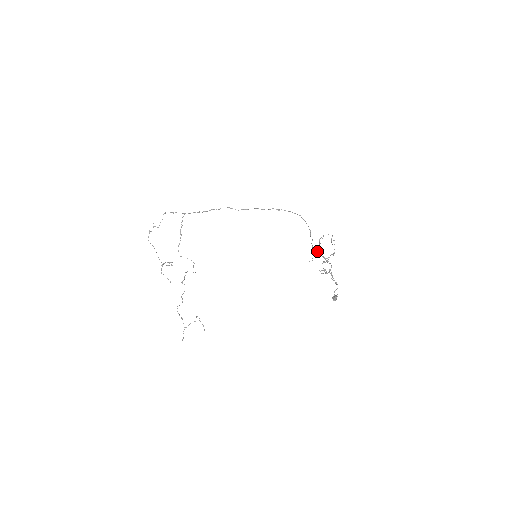
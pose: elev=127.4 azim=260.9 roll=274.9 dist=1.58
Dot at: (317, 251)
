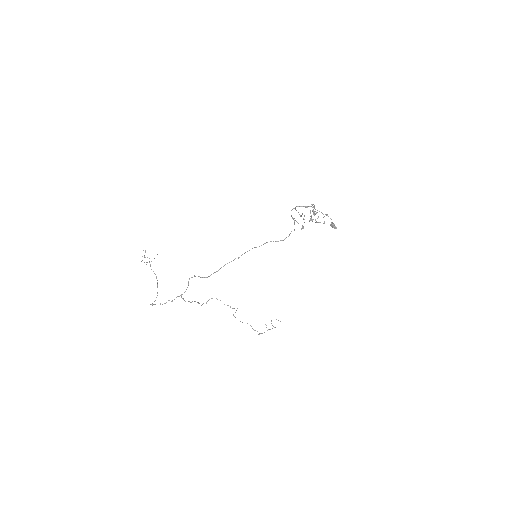
Dot at: (296, 210)
